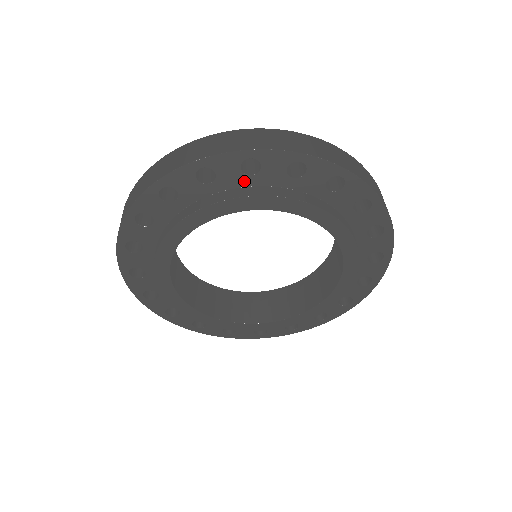
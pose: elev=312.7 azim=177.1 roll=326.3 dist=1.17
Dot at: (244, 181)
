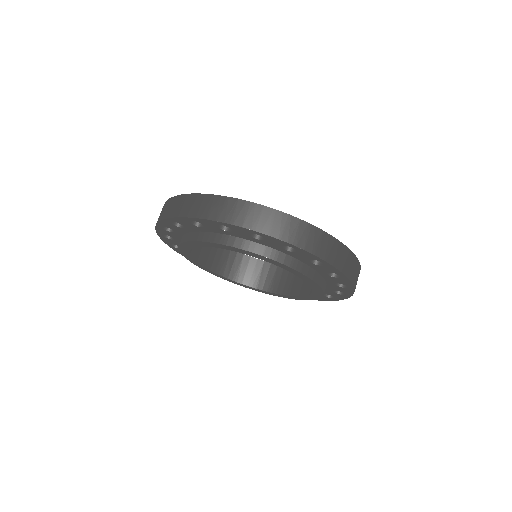
Dot at: (322, 272)
